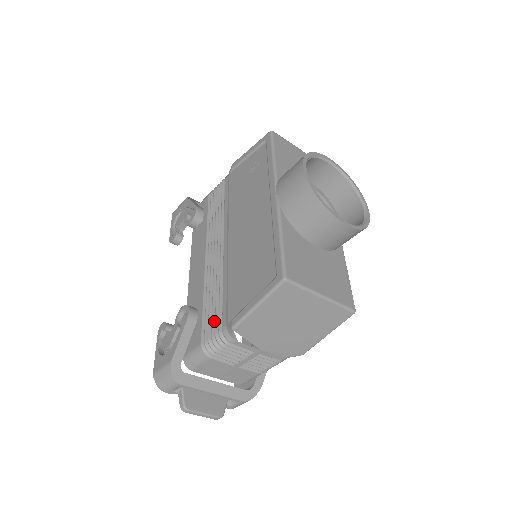
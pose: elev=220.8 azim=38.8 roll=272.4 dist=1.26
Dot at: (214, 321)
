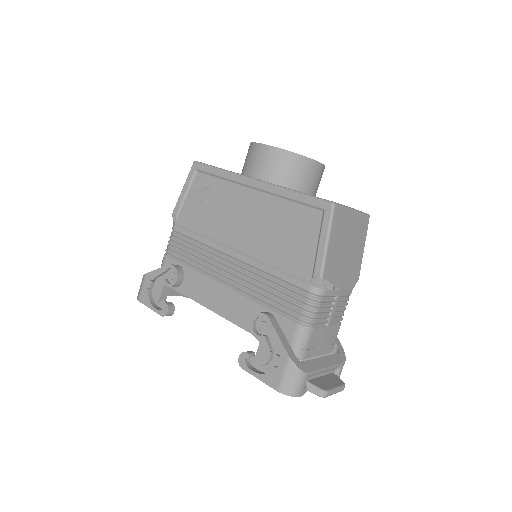
Dot at: (292, 300)
